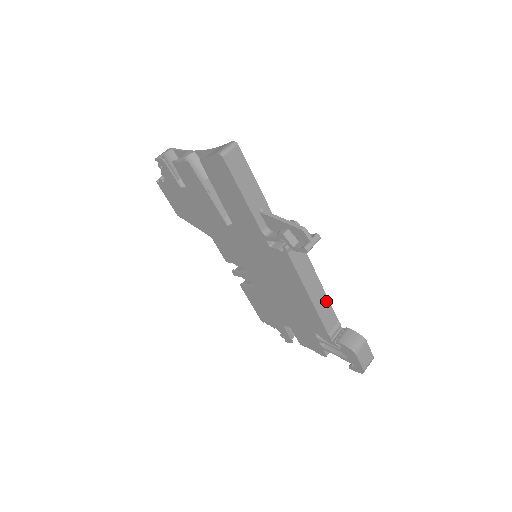
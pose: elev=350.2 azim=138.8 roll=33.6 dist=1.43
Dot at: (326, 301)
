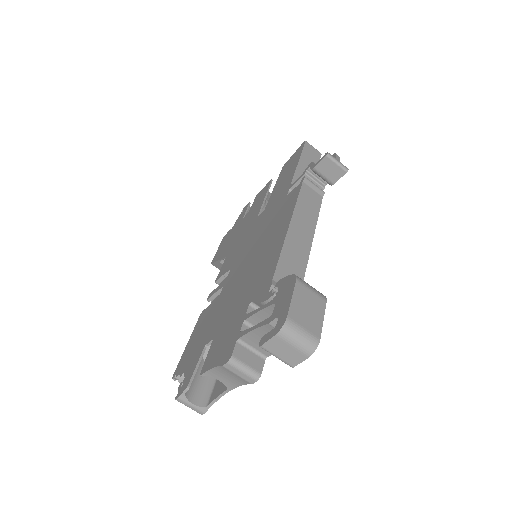
Dot at: (303, 259)
